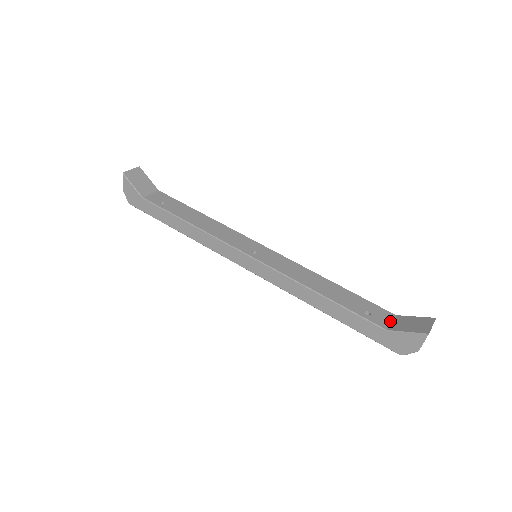
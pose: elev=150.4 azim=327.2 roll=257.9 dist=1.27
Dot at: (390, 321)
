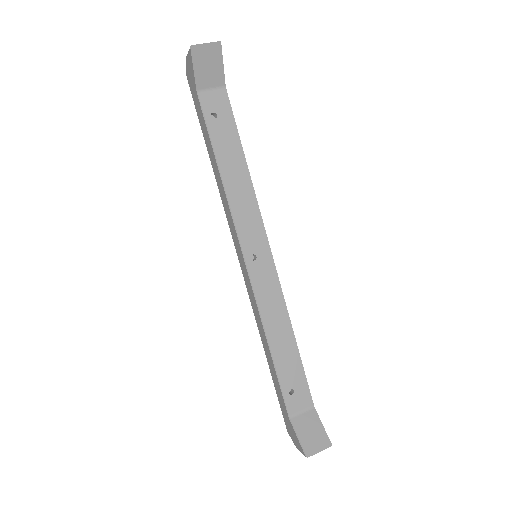
Dot at: (302, 410)
